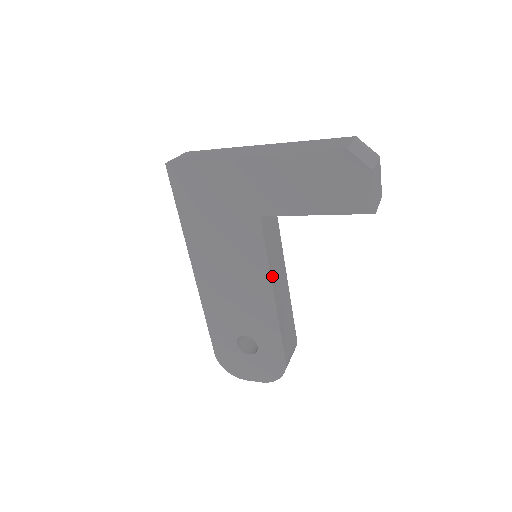
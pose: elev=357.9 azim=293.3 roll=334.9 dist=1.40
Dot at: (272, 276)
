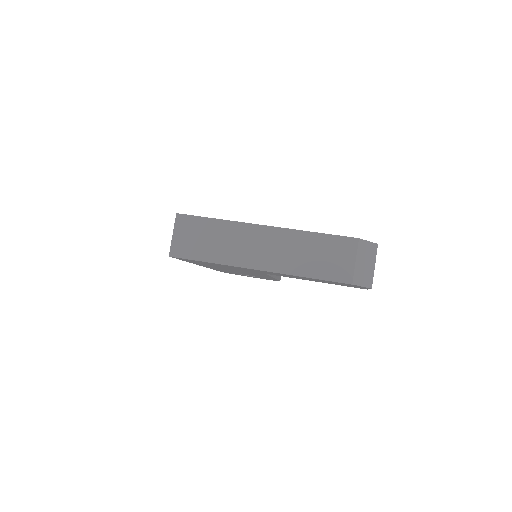
Dot at: occluded
